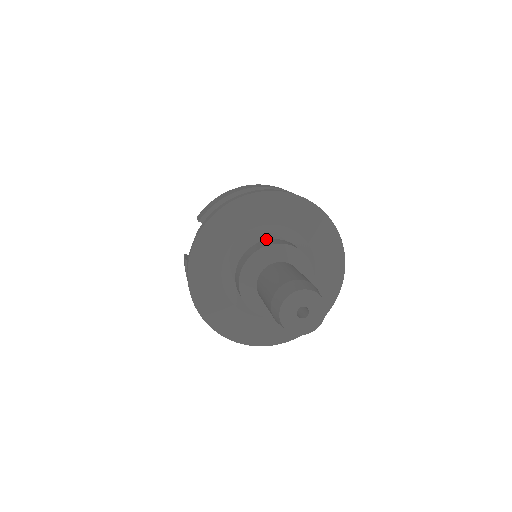
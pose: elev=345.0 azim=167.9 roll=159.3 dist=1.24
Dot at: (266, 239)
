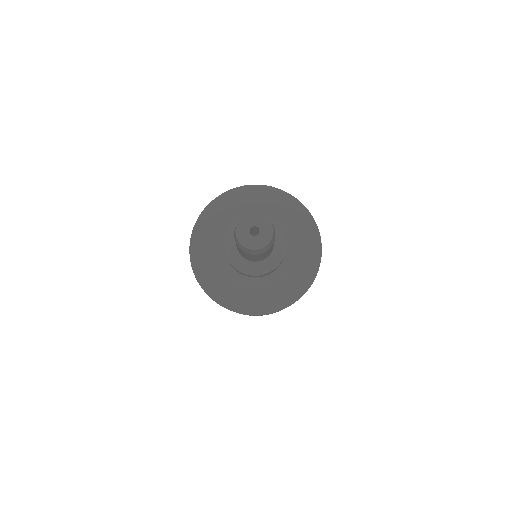
Dot at: occluded
